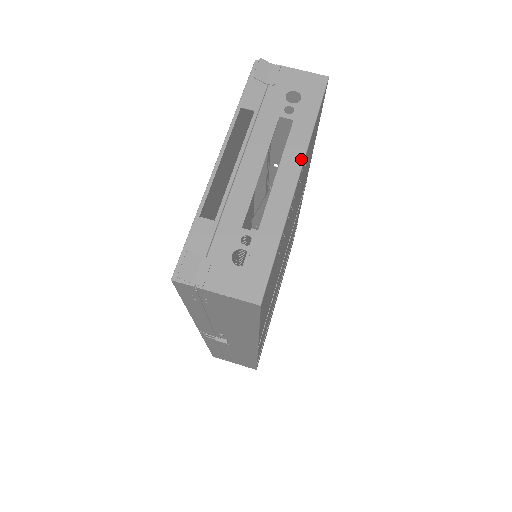
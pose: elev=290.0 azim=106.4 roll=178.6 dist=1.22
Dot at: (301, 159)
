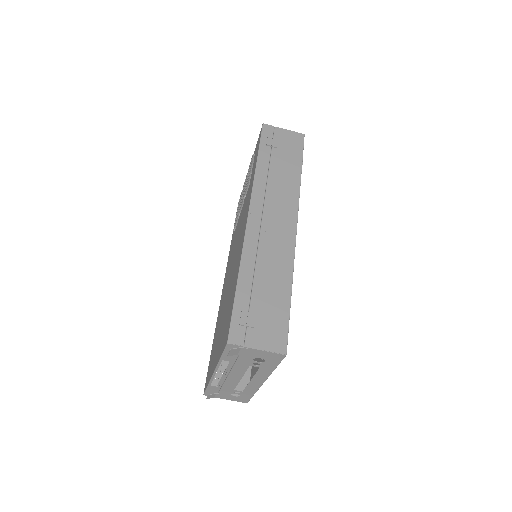
Dot at: (265, 379)
